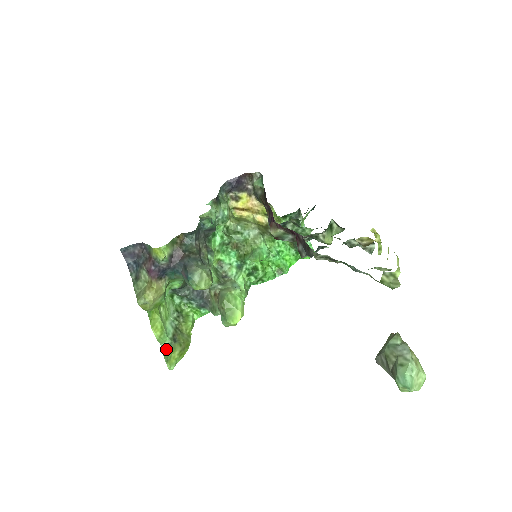
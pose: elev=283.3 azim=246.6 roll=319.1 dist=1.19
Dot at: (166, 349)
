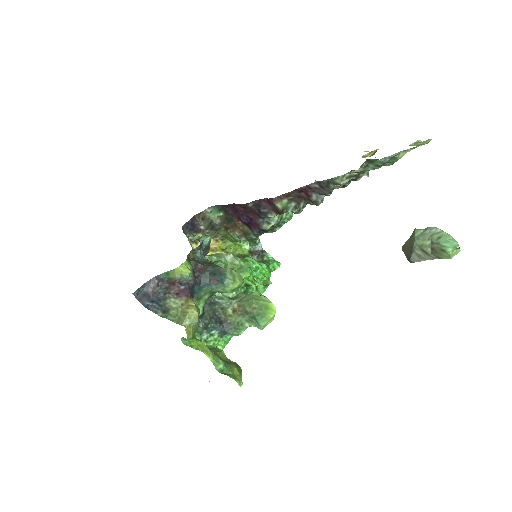
Dot at: (224, 371)
